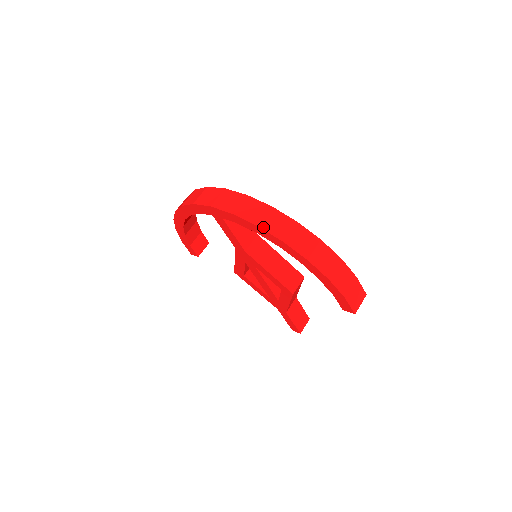
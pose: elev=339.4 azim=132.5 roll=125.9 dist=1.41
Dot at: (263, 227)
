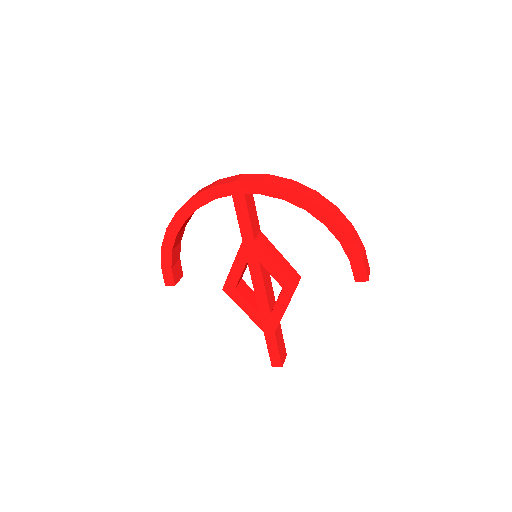
Dot at: (292, 189)
